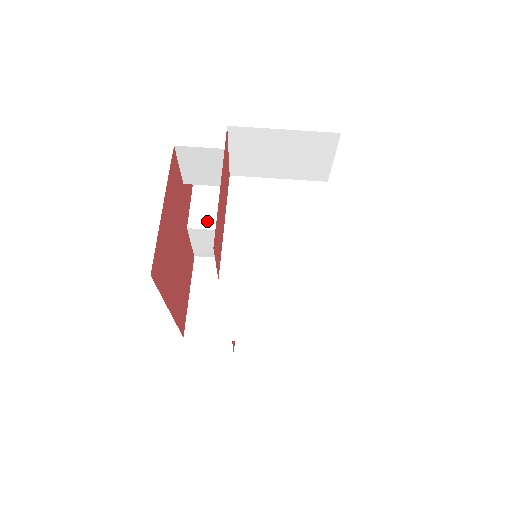
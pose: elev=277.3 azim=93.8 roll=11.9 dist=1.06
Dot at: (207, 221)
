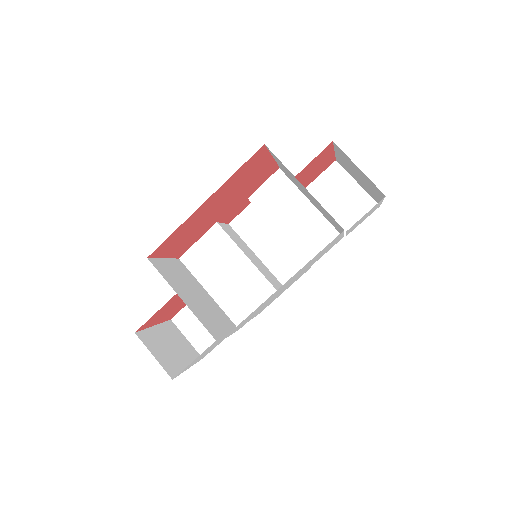
Dot at: (229, 233)
